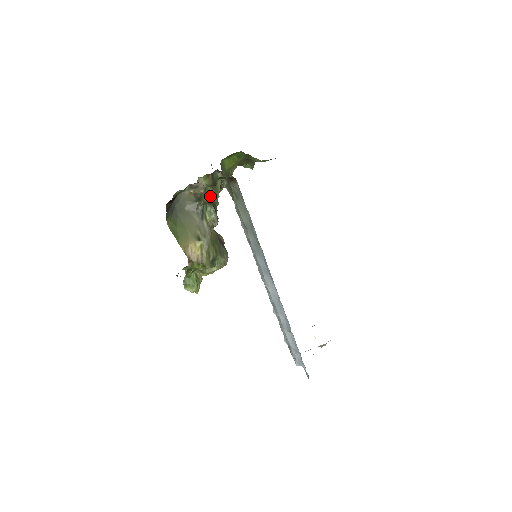
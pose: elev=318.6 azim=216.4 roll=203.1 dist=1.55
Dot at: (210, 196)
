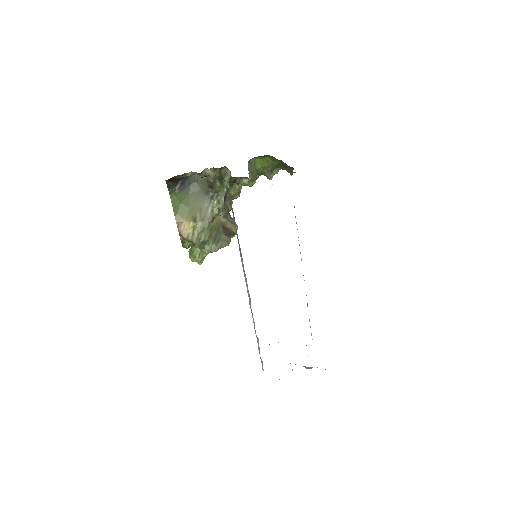
Dot at: (218, 187)
